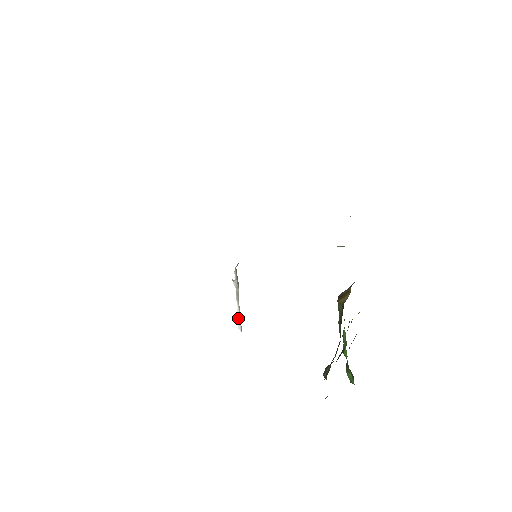
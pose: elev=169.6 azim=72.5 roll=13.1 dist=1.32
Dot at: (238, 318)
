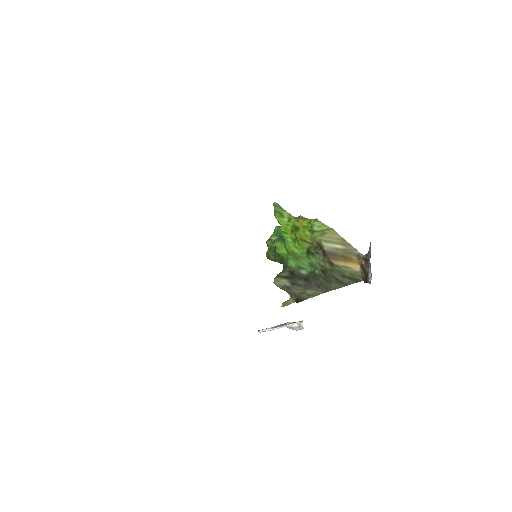
Dot at: occluded
